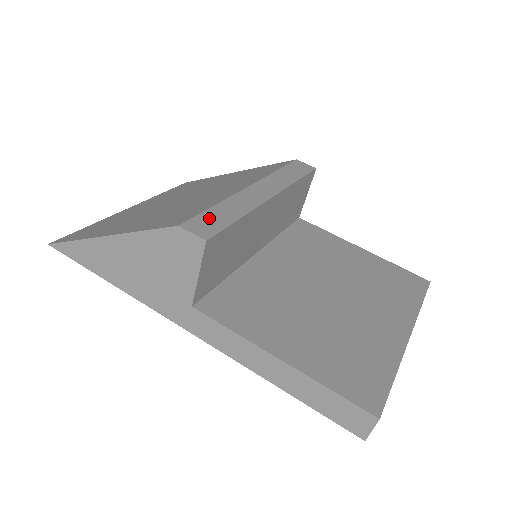
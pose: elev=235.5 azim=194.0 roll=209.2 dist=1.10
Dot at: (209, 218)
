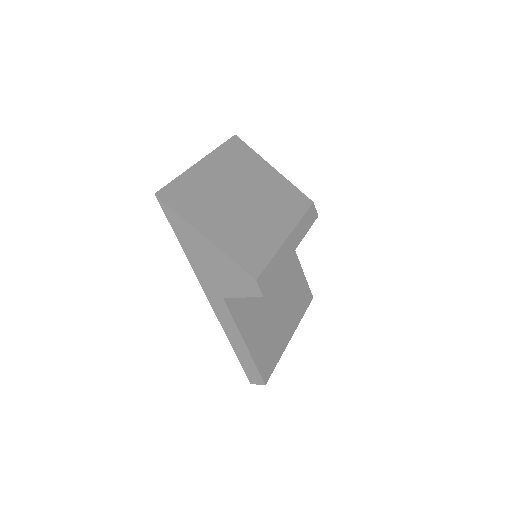
Dot at: (268, 273)
